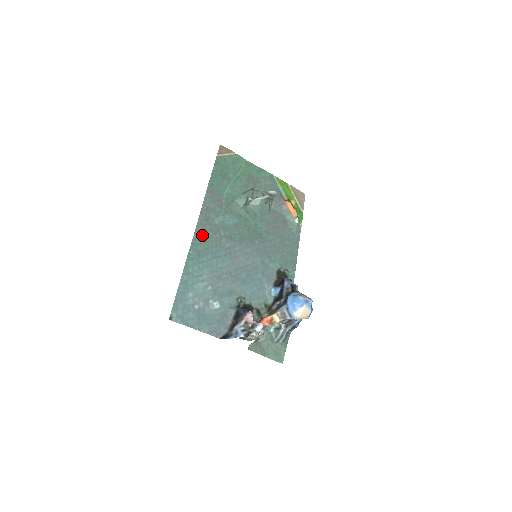
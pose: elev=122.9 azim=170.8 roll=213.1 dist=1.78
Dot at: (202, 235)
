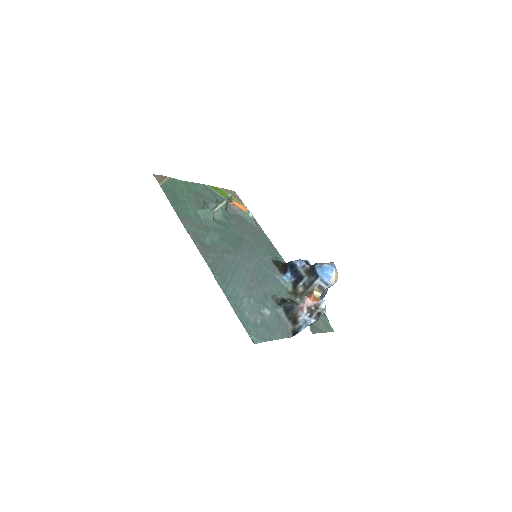
Dot at: (210, 259)
